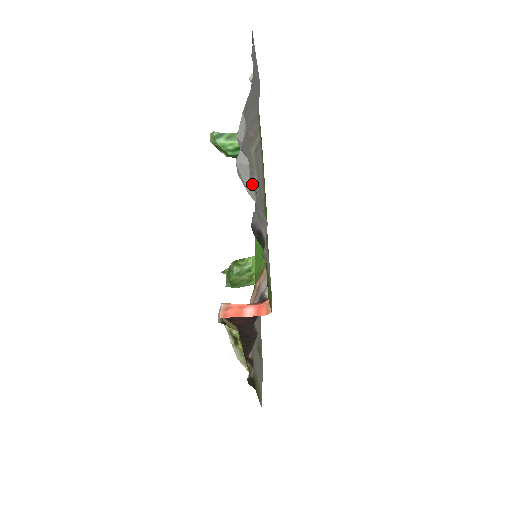
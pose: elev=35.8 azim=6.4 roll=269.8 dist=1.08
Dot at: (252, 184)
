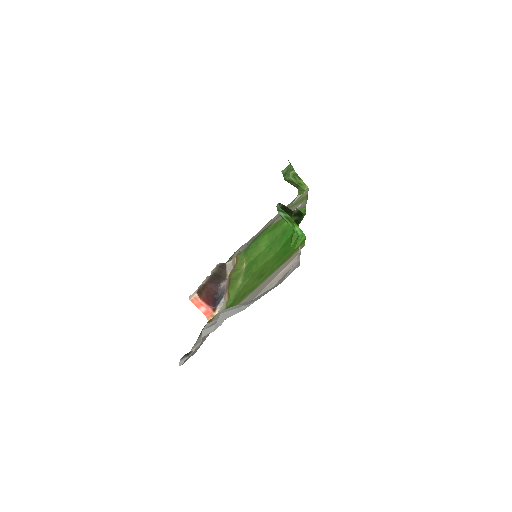
Dot at: occluded
